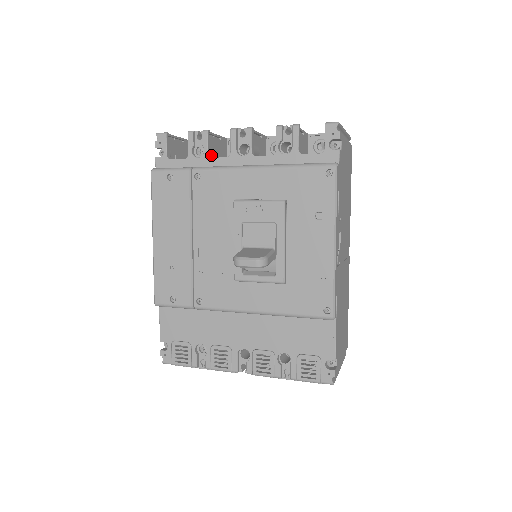
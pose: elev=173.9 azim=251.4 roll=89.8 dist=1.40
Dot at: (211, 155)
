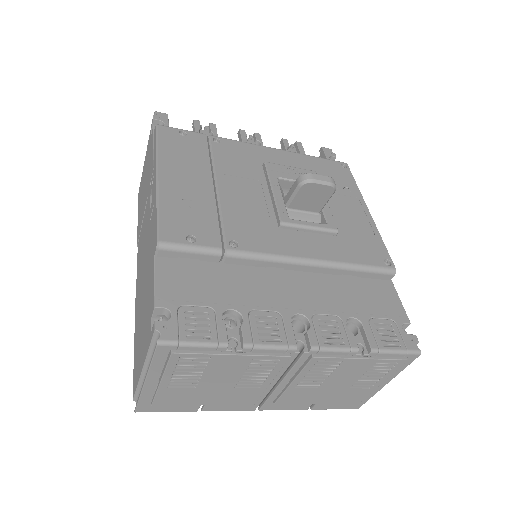
Dot at: occluded
